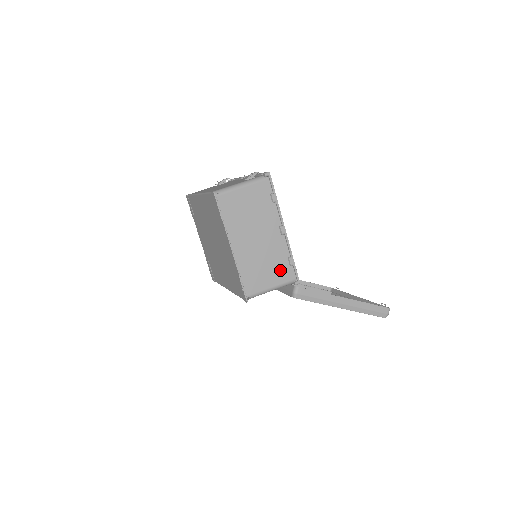
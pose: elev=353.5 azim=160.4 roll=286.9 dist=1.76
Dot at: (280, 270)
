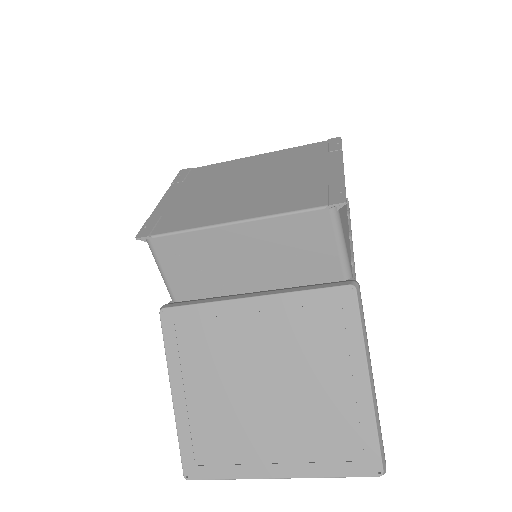
Dot at: (348, 249)
